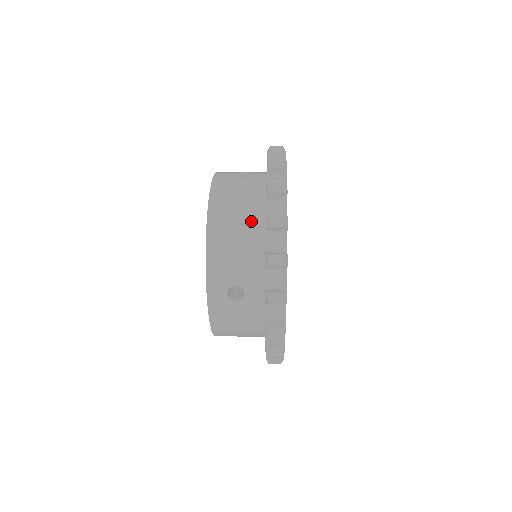
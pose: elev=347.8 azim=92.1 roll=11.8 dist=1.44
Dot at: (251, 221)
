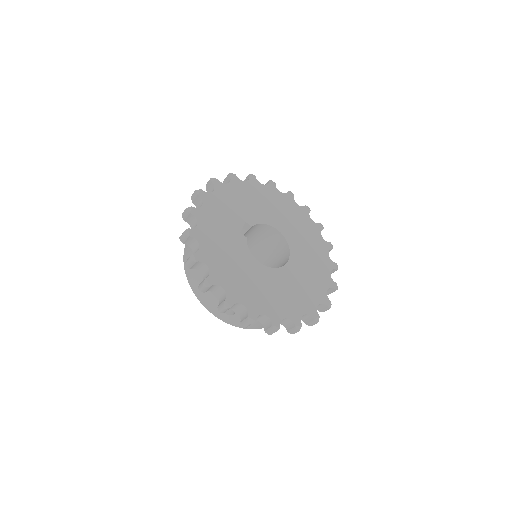
Dot at: occluded
